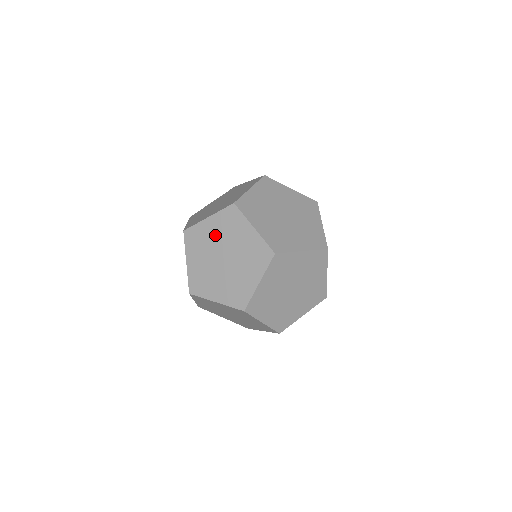
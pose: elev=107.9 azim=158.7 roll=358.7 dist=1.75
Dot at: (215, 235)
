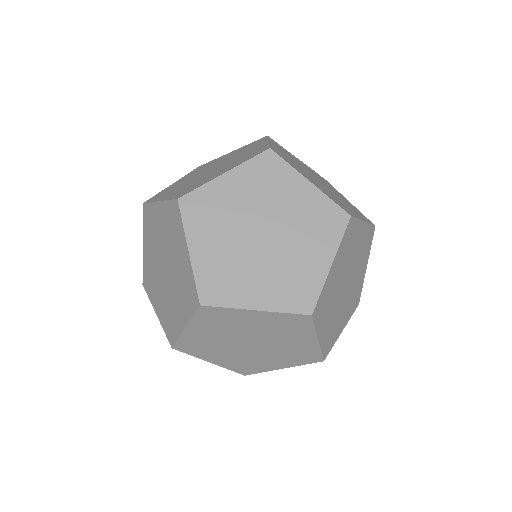
Dot at: (214, 336)
